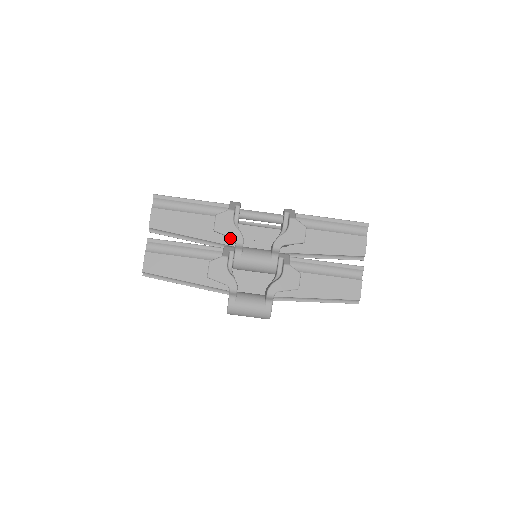
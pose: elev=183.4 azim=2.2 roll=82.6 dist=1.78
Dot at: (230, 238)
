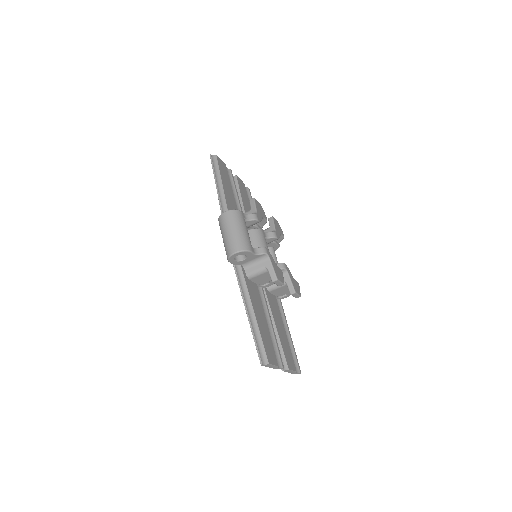
Dot at: (267, 231)
